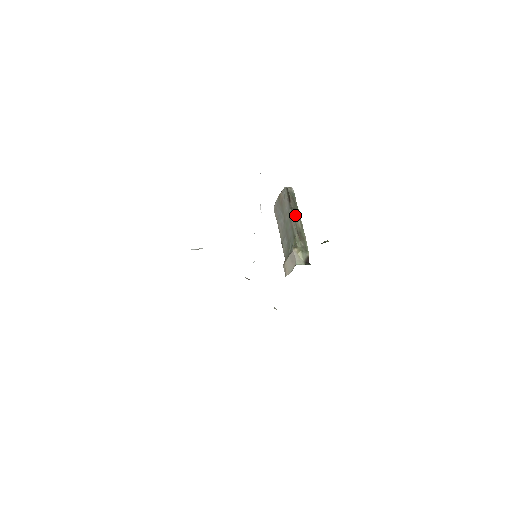
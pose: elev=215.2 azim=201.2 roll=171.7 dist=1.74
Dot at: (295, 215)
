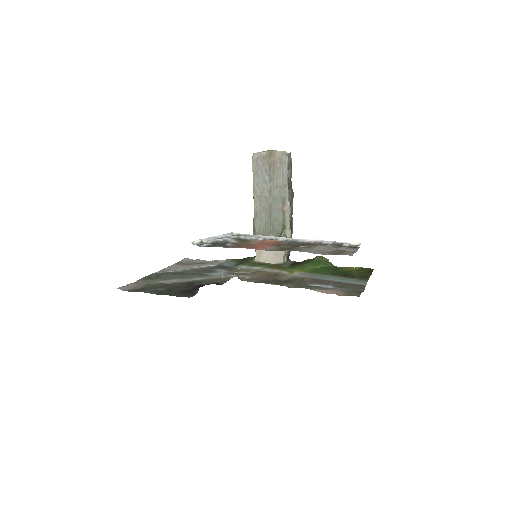
Dot at: (291, 199)
